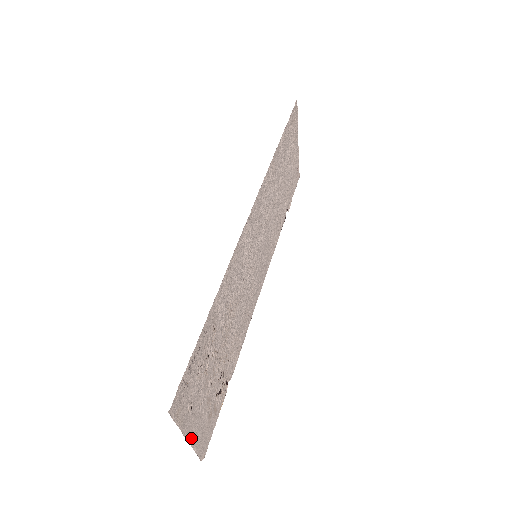
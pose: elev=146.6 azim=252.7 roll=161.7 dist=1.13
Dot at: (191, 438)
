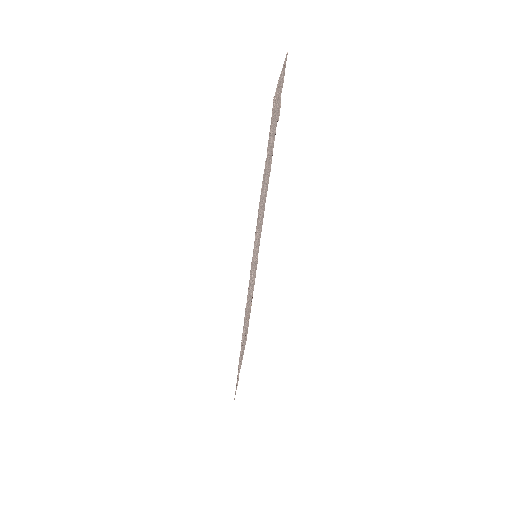
Dot at: (242, 359)
